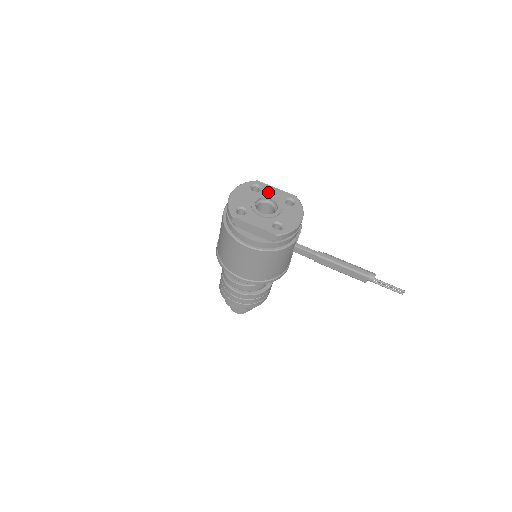
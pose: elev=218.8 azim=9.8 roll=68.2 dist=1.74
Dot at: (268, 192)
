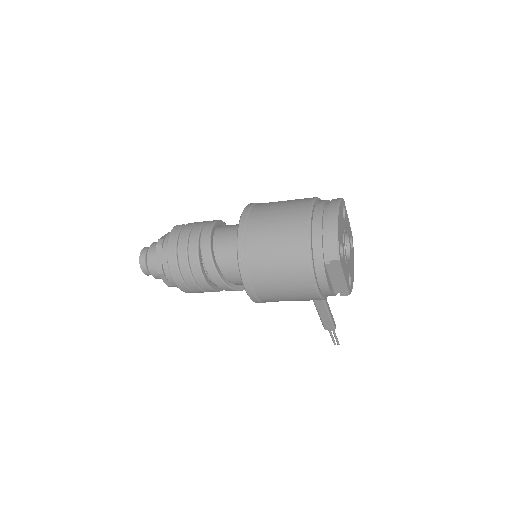
Dot at: (347, 223)
